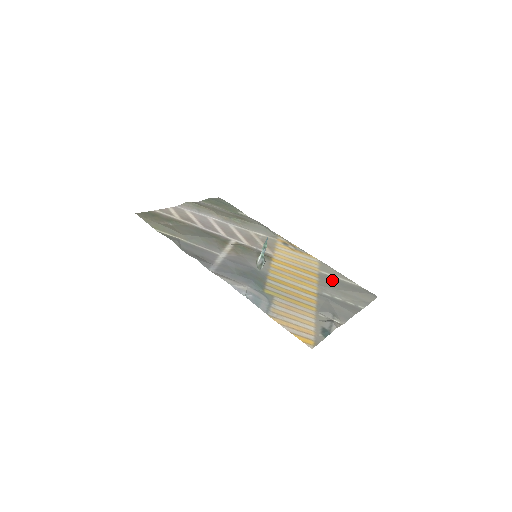
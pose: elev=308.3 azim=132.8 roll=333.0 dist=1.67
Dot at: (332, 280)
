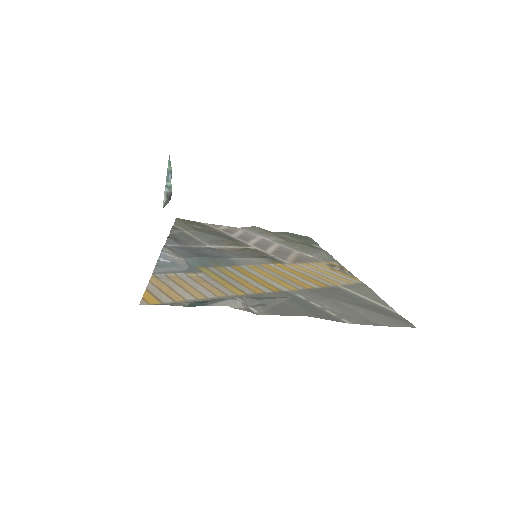
Dot at: (344, 294)
